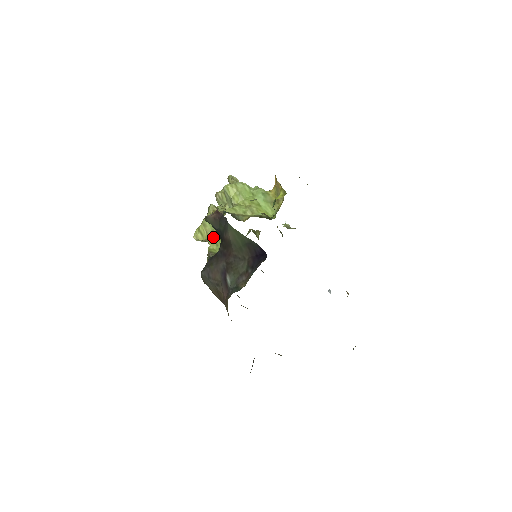
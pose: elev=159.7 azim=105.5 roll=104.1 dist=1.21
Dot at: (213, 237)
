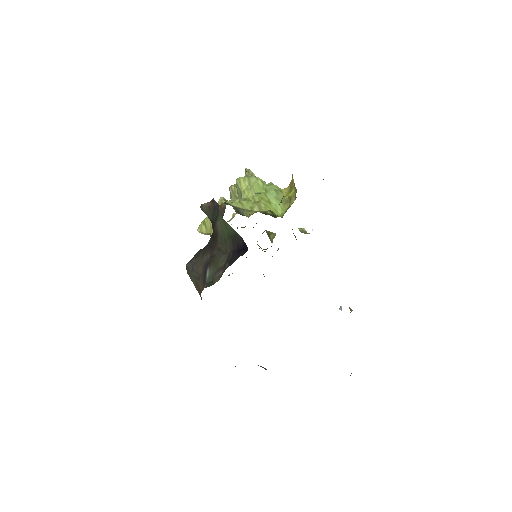
Dot at: occluded
